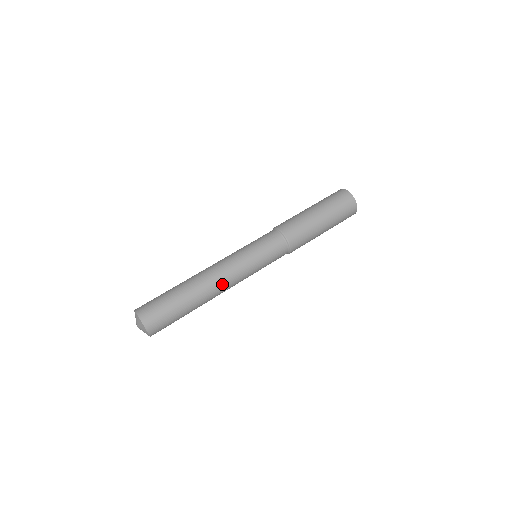
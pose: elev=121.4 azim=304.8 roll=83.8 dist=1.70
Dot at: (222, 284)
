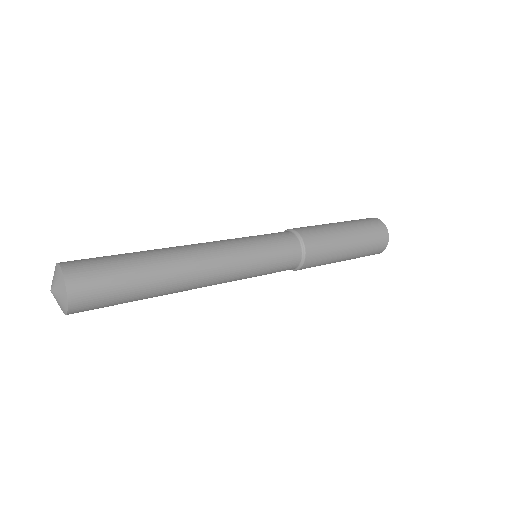
Dot at: (201, 253)
